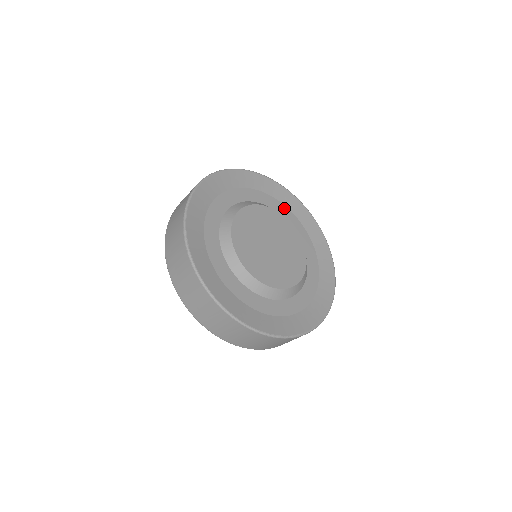
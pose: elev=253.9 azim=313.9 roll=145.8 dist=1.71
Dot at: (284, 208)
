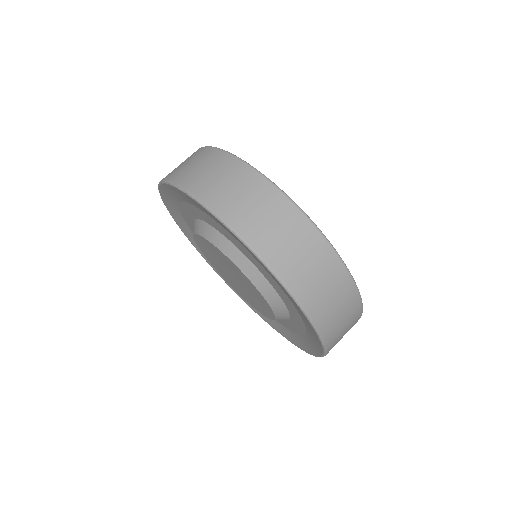
Dot at: occluded
